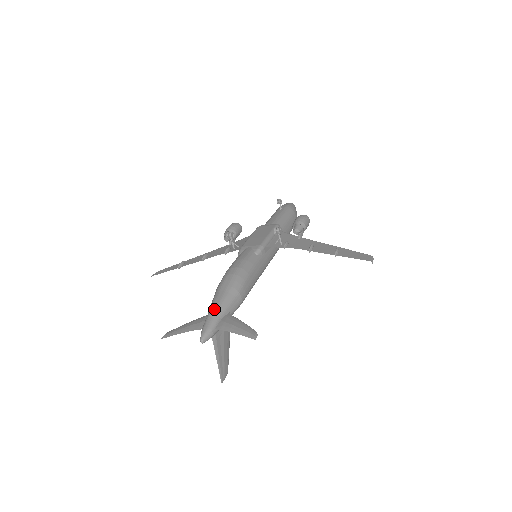
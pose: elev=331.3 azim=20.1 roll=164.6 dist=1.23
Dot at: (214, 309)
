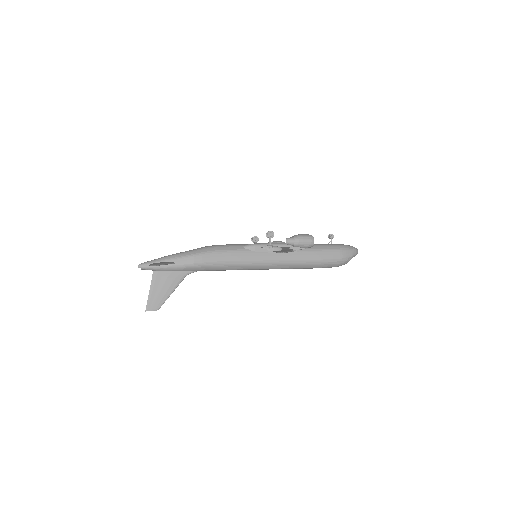
Dot at: occluded
